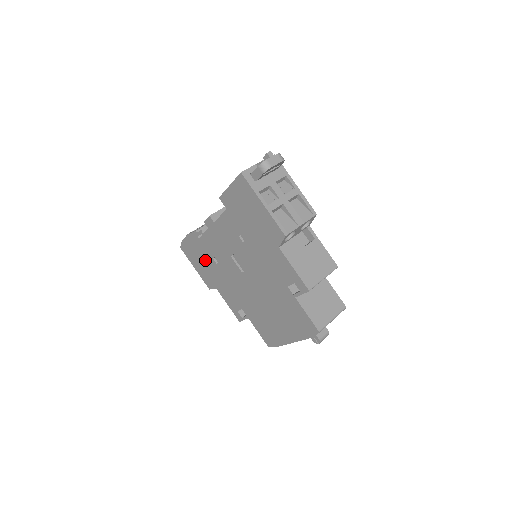
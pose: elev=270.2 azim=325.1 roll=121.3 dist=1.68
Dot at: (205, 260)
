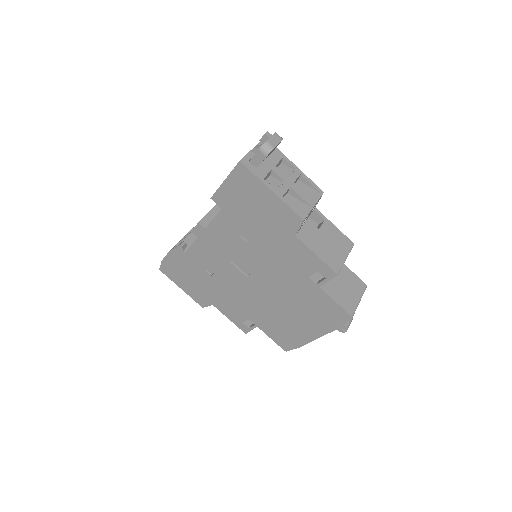
Dot at: (195, 276)
